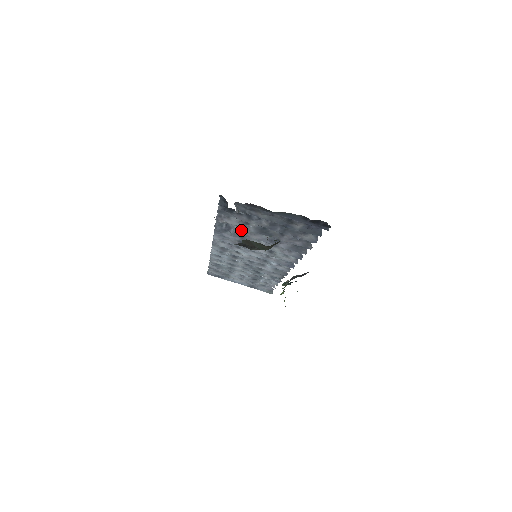
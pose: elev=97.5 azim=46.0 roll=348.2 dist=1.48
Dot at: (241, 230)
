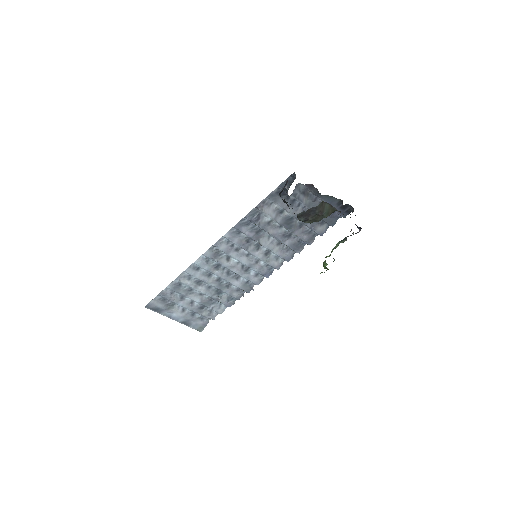
Dot at: (266, 222)
